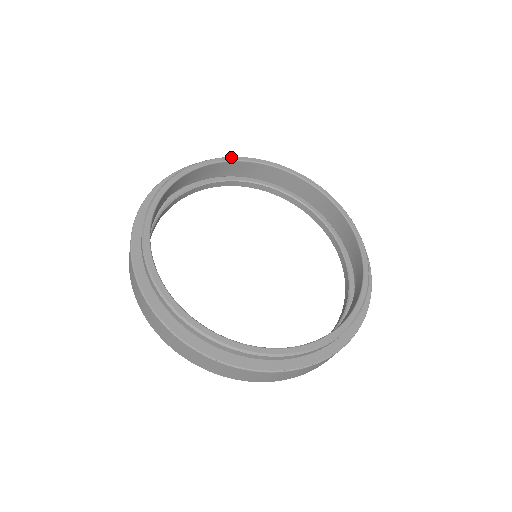
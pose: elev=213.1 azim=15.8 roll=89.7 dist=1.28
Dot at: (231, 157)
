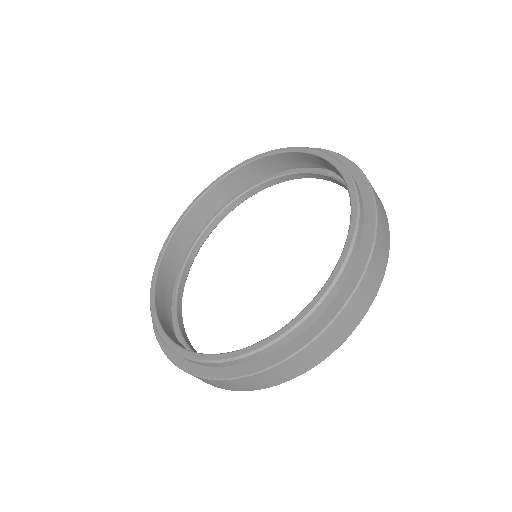
Dot at: (188, 207)
